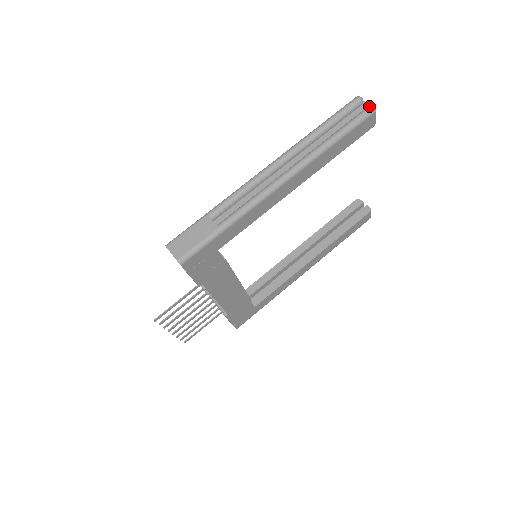
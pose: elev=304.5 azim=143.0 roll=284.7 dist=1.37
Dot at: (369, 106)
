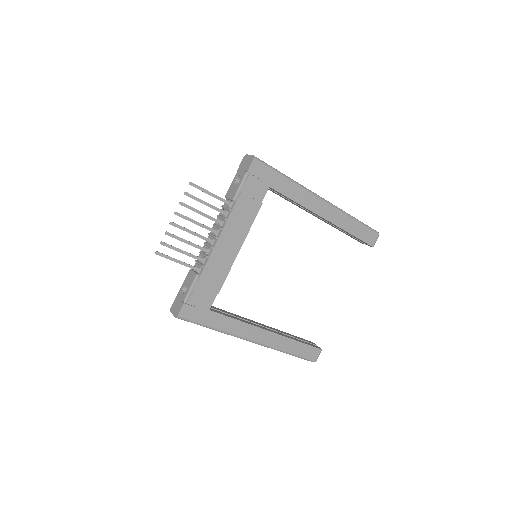
Dot at: (376, 231)
